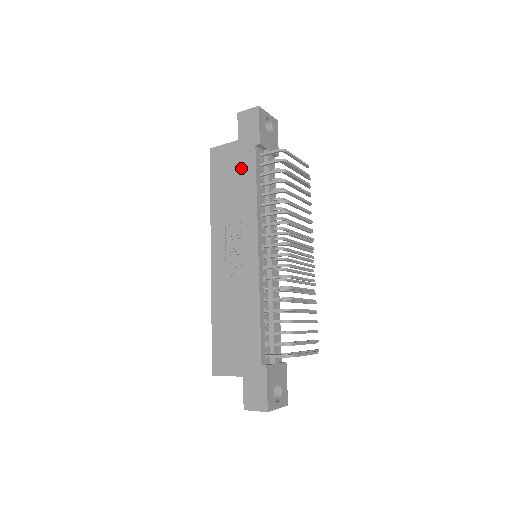
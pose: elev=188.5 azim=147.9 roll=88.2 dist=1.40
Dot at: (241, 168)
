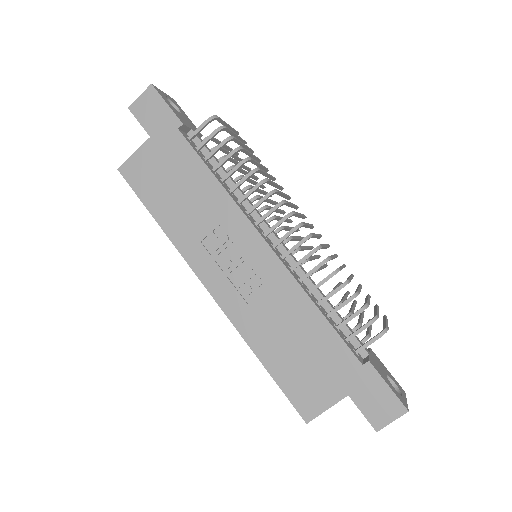
Dot at: (177, 165)
